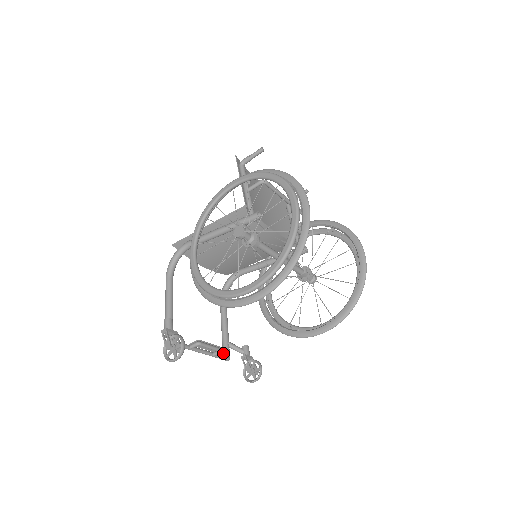
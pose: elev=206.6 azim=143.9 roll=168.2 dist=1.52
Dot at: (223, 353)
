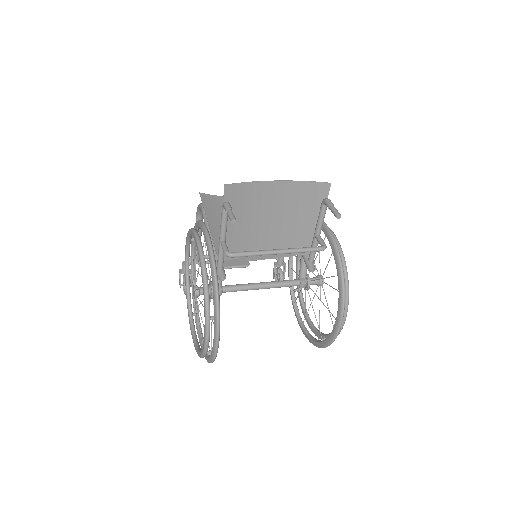
Dot at: occluded
